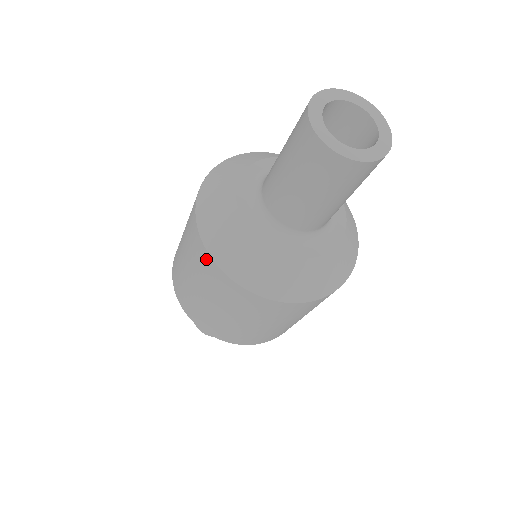
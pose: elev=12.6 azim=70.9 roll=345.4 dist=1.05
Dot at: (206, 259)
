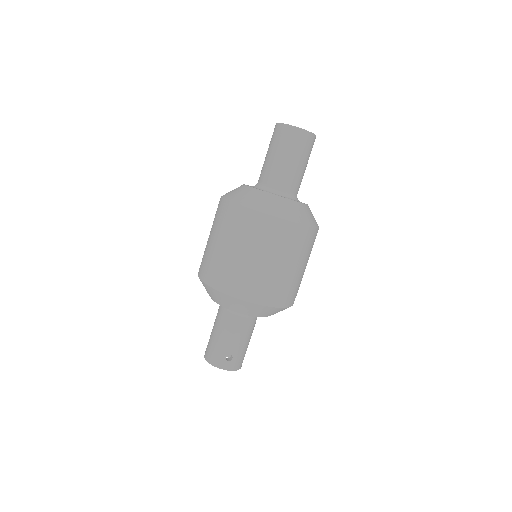
Dot at: (229, 208)
